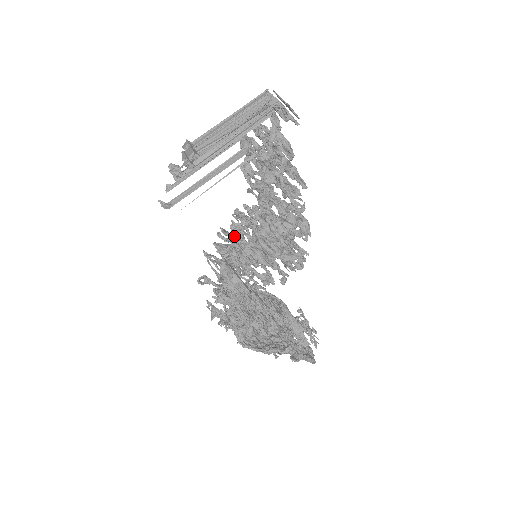
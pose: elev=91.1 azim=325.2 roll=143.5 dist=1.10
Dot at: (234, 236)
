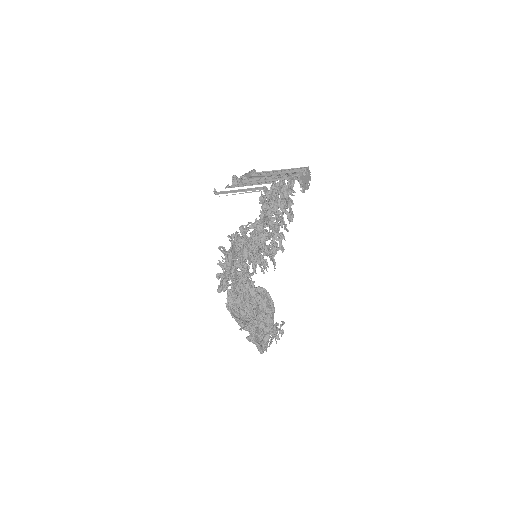
Dot at: occluded
